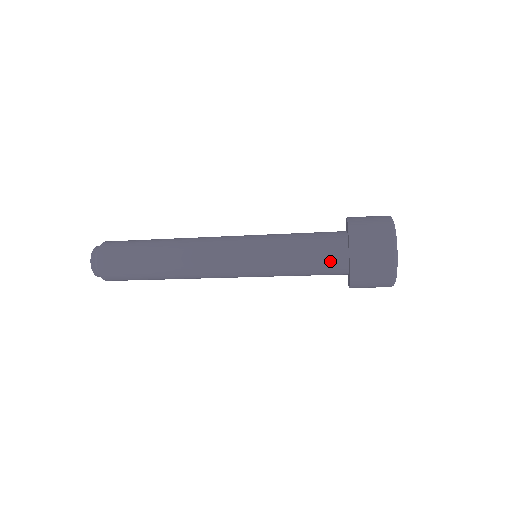
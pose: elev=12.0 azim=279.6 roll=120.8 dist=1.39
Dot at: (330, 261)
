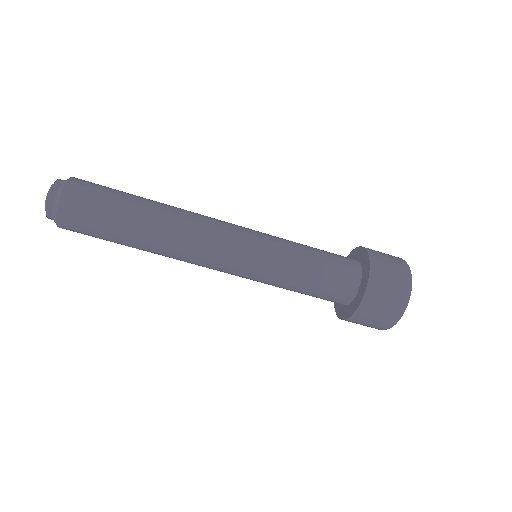
Dot at: (343, 274)
